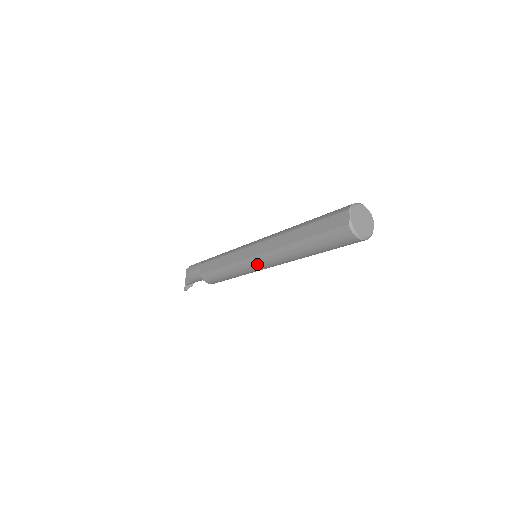
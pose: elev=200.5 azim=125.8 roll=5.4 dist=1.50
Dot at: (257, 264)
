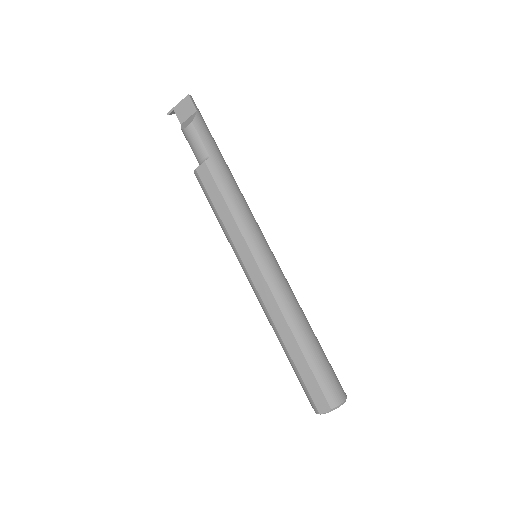
Dot at: (248, 279)
